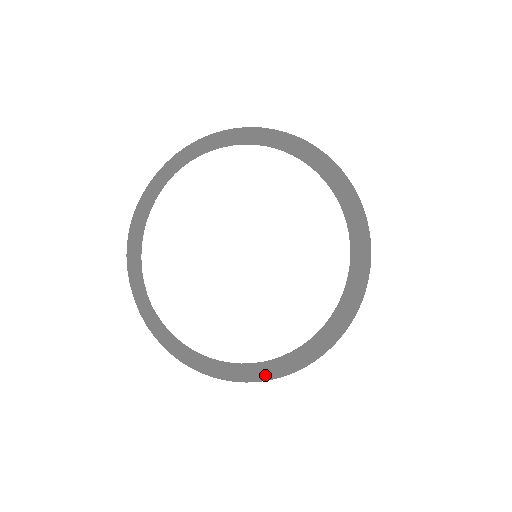
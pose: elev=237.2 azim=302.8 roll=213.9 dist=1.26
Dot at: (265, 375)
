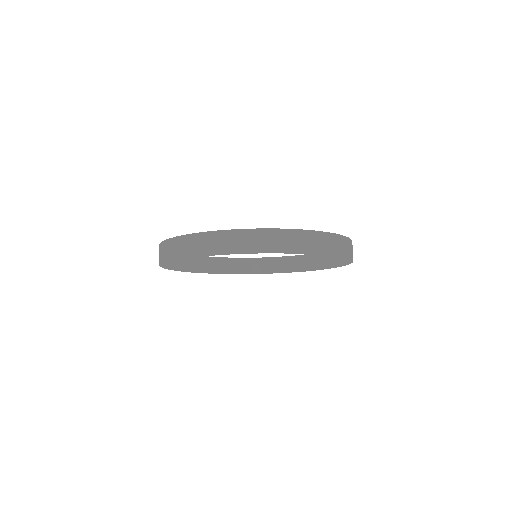
Dot at: occluded
